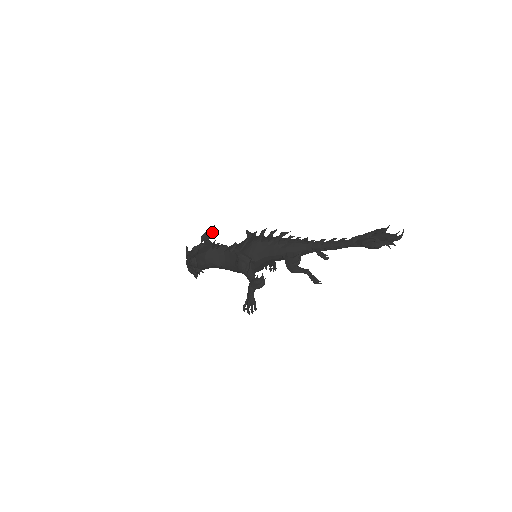
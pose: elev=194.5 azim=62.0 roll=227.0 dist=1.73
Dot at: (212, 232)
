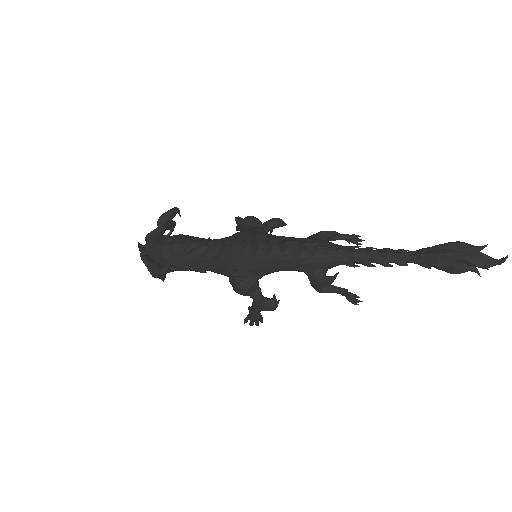
Dot at: (174, 214)
